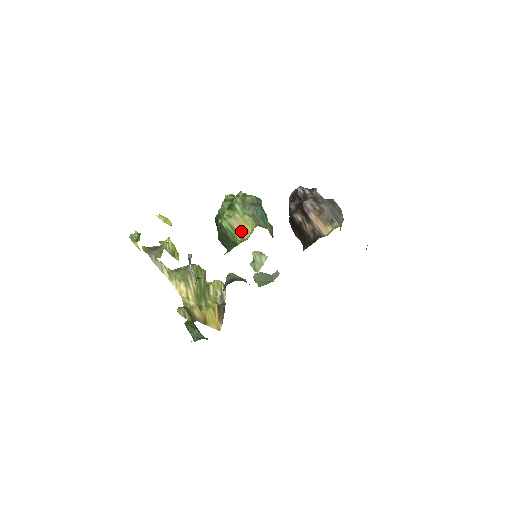
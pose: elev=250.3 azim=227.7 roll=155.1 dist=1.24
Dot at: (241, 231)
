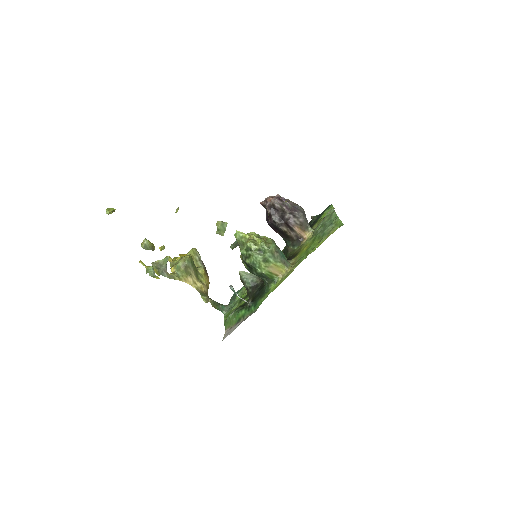
Dot at: (276, 272)
